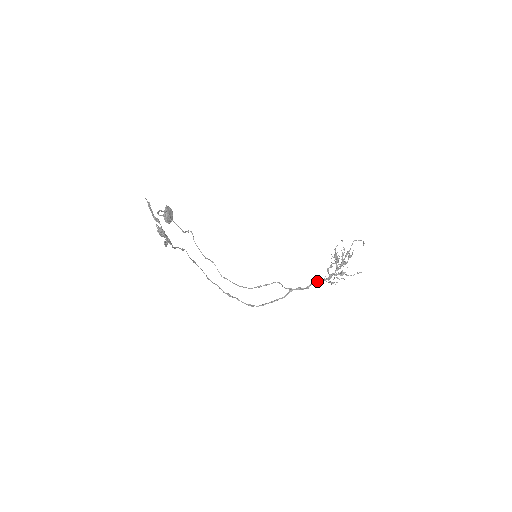
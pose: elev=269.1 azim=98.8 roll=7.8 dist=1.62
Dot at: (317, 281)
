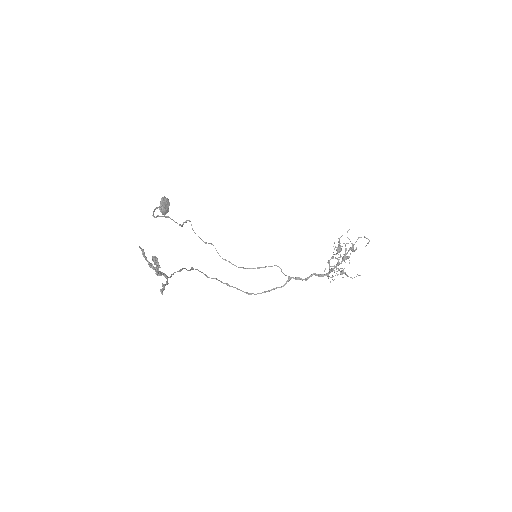
Dot at: (316, 275)
